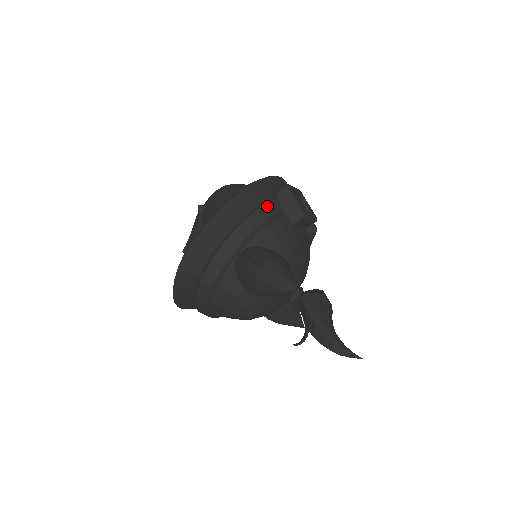
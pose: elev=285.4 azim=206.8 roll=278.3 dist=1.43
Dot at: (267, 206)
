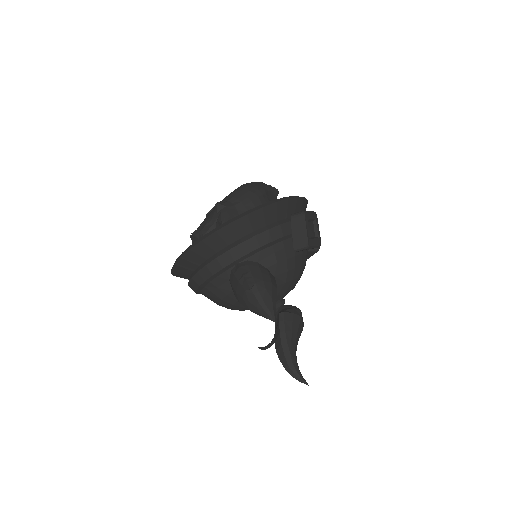
Dot at: (278, 228)
